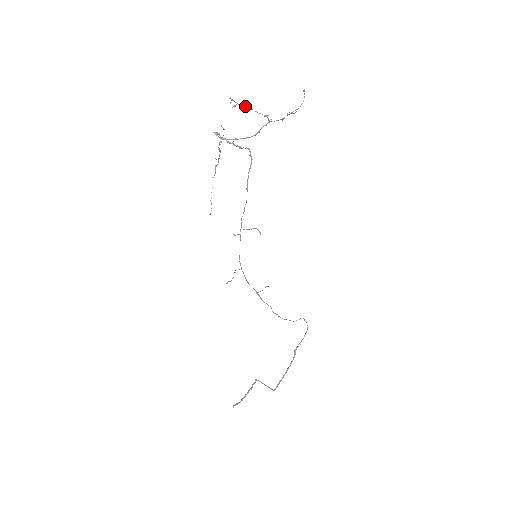
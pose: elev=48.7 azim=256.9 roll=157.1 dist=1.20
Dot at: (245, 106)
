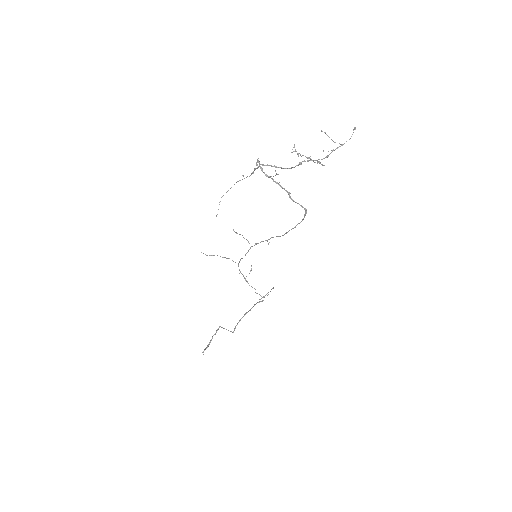
Dot at: (307, 158)
